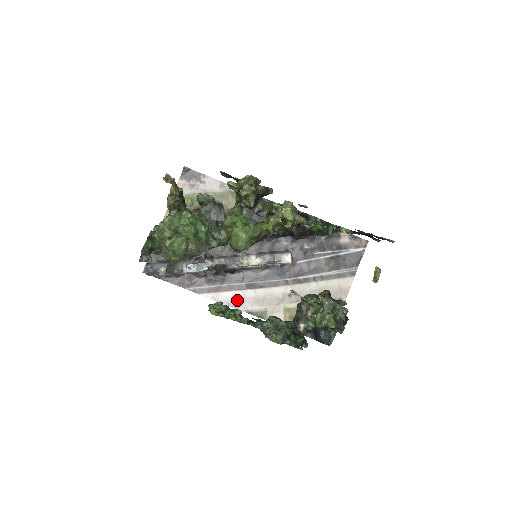
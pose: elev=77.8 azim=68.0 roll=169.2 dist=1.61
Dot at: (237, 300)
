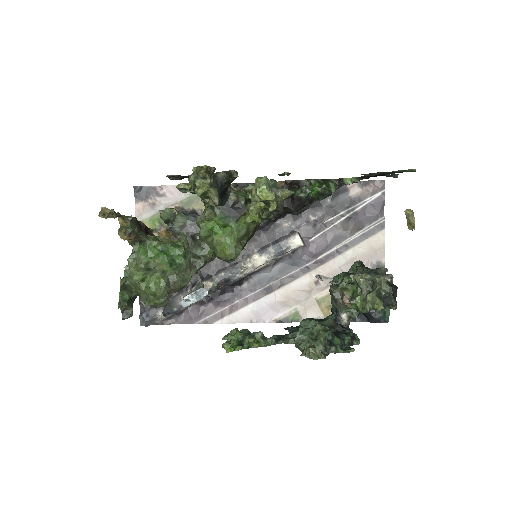
Dot at: (258, 313)
